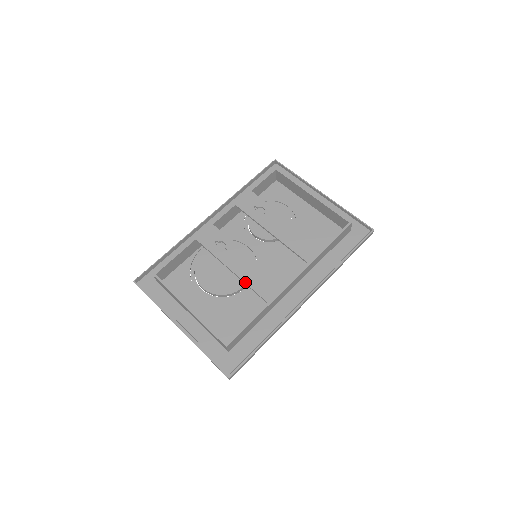
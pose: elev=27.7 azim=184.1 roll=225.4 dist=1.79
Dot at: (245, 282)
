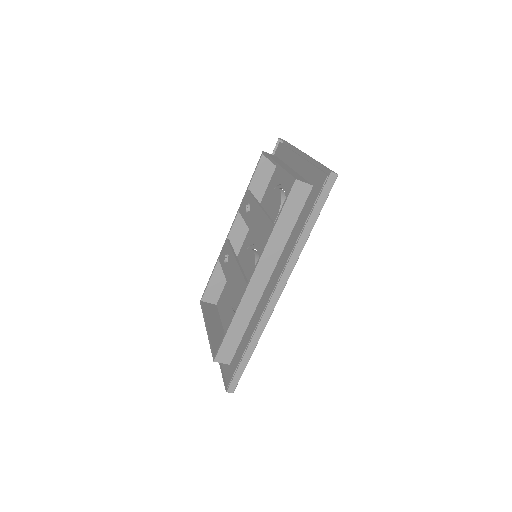
Dot at: (230, 290)
